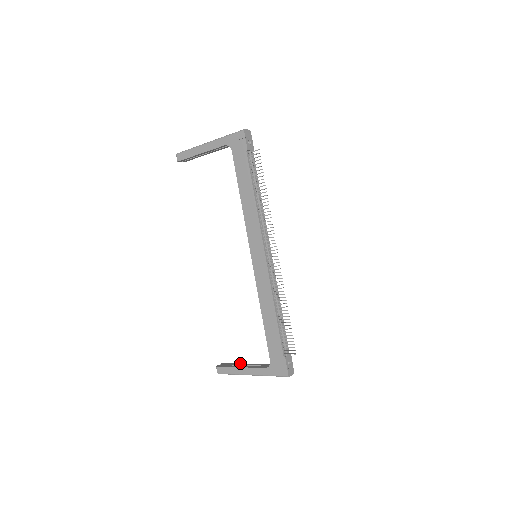
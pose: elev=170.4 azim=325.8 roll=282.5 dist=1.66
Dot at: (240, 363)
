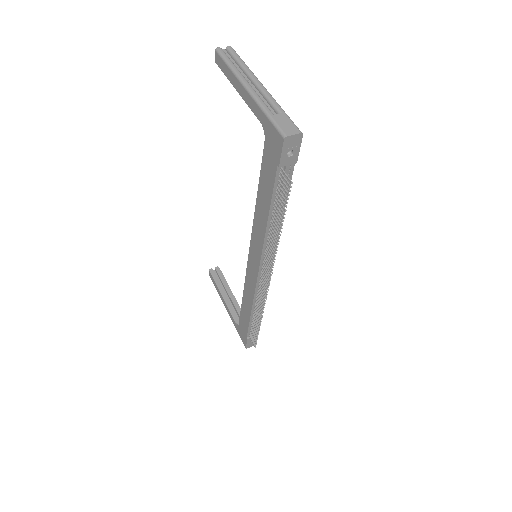
Dot at: (228, 285)
